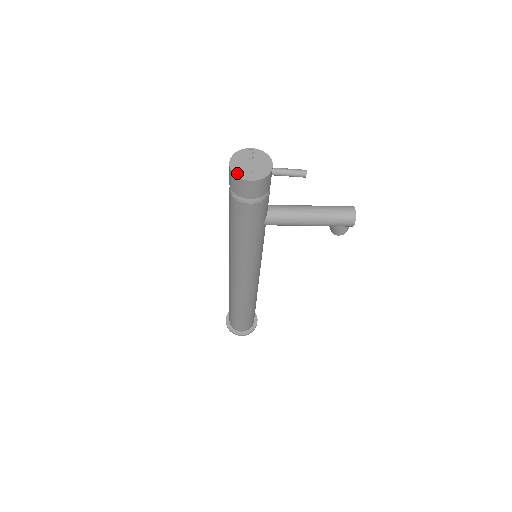
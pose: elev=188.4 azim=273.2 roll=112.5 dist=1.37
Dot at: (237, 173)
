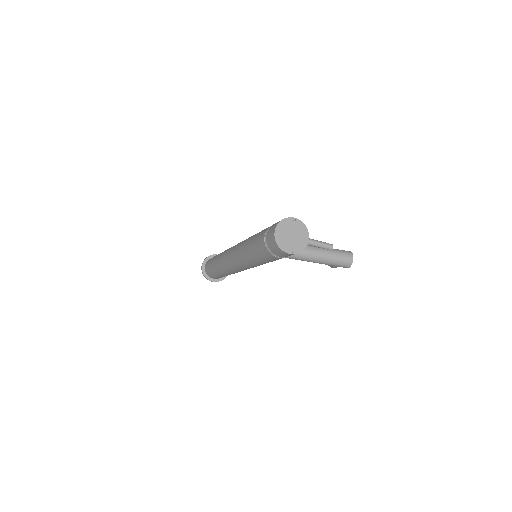
Dot at: (280, 244)
